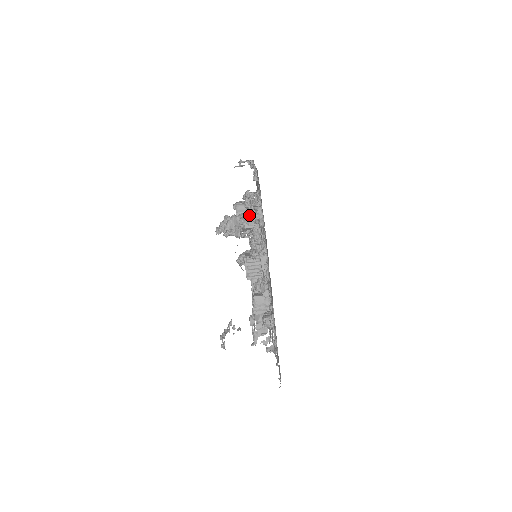
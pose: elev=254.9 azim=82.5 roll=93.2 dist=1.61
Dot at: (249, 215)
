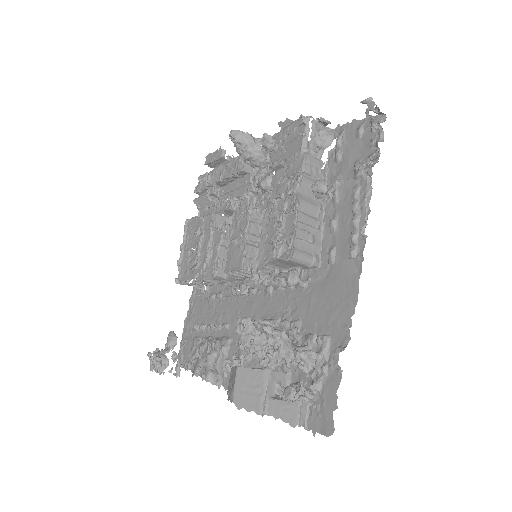
Dot at: occluded
